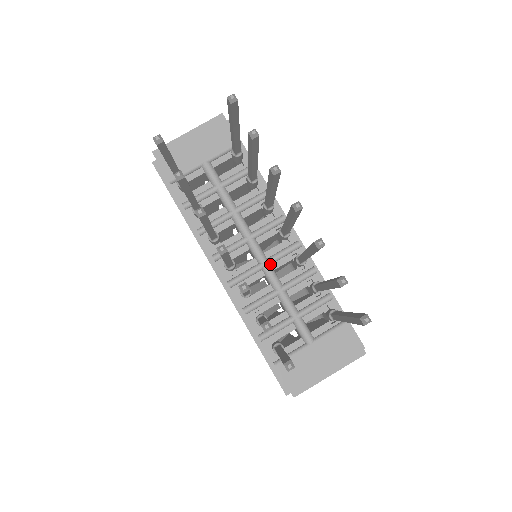
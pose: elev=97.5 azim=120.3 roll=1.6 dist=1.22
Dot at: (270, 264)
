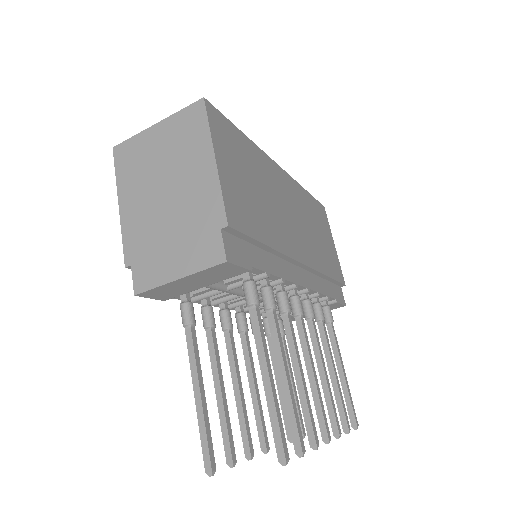
Dot at: occluded
